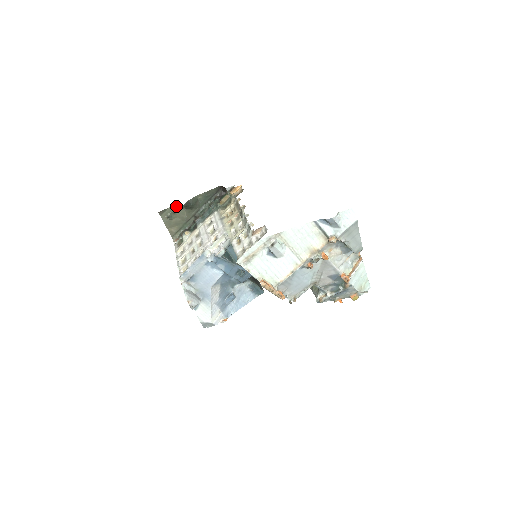
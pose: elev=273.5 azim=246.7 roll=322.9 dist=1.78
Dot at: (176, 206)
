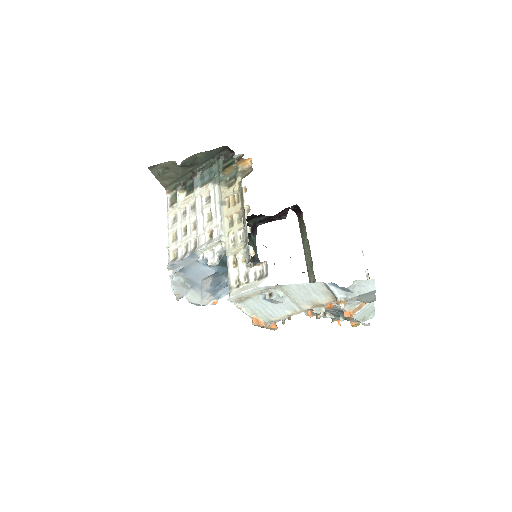
Dot at: (169, 162)
